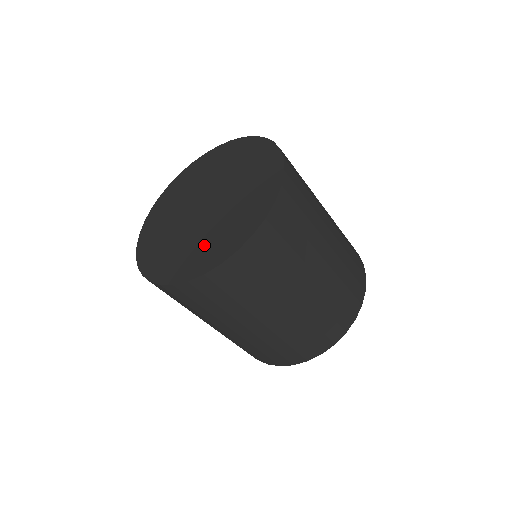
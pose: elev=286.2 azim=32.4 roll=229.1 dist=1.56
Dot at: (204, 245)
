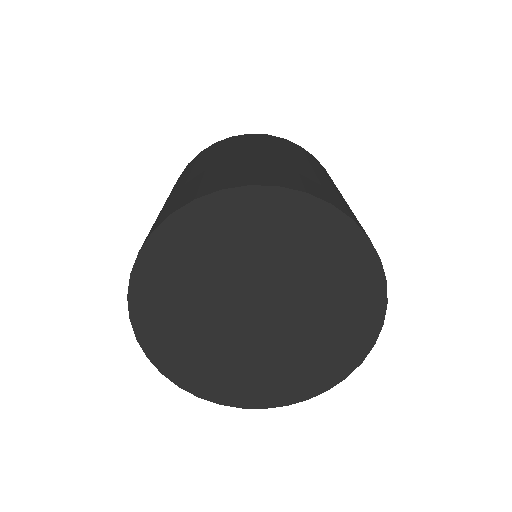
Dot at: (234, 372)
